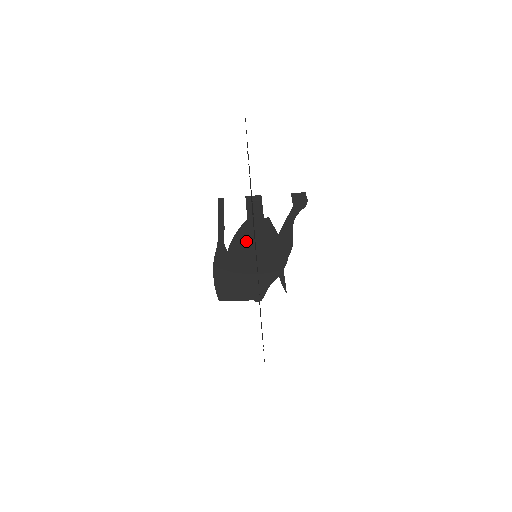
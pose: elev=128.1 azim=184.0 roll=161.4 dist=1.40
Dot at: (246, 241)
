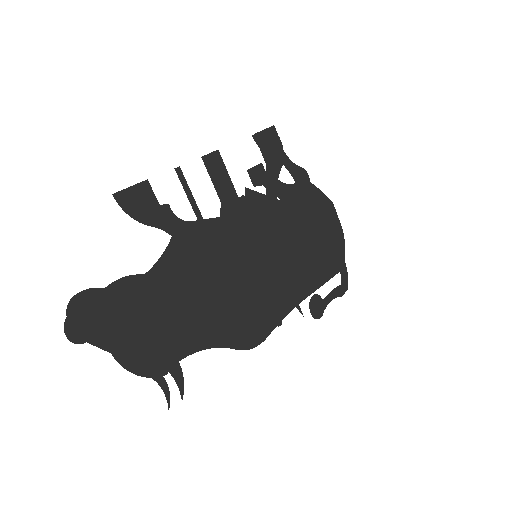
Dot at: occluded
